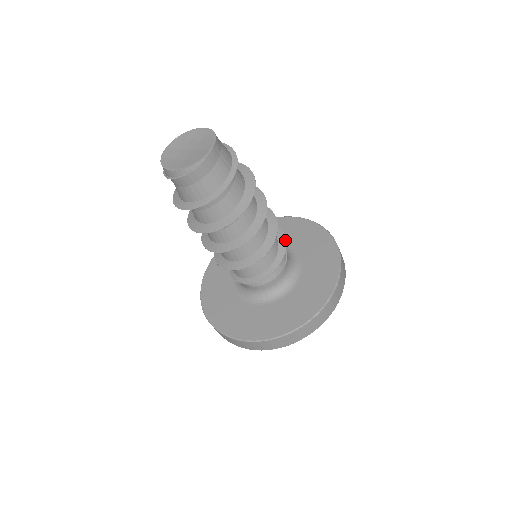
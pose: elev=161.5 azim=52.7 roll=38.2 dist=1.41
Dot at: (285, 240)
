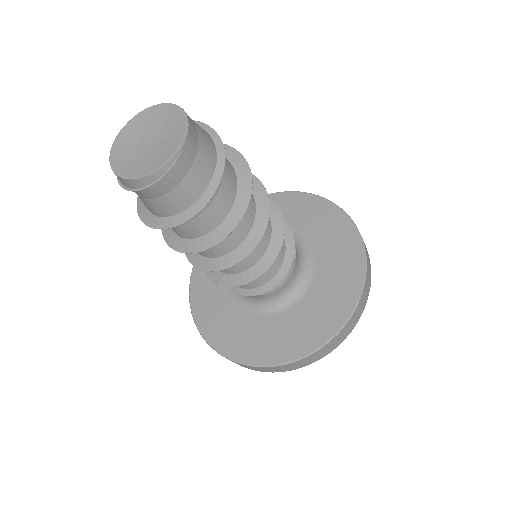
Dot at: (290, 229)
